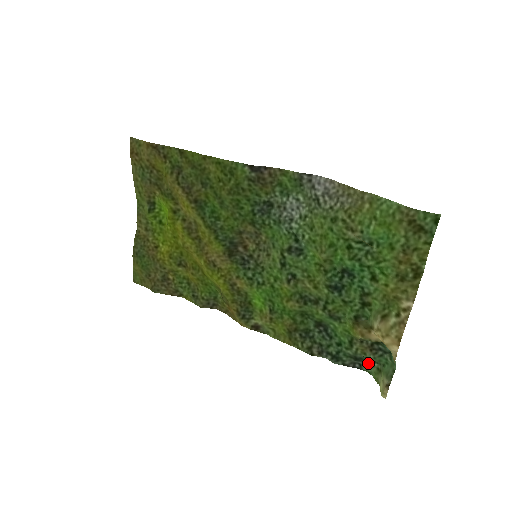
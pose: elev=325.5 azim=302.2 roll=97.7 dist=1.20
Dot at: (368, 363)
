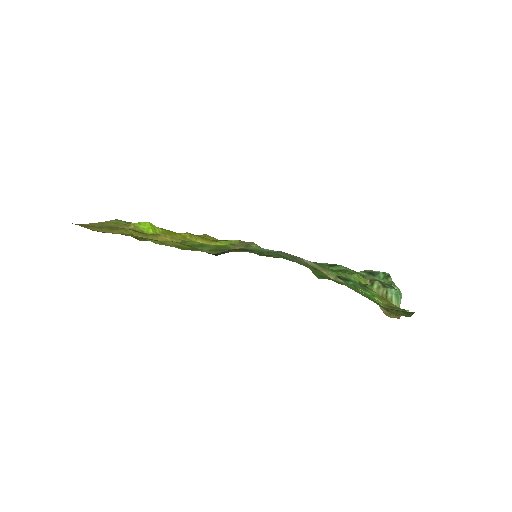
Dot at: (380, 272)
